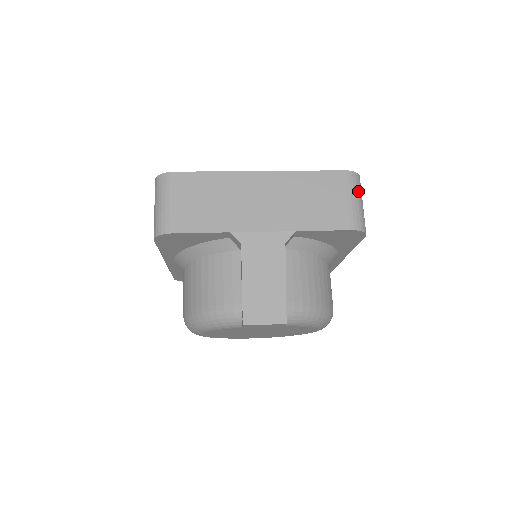
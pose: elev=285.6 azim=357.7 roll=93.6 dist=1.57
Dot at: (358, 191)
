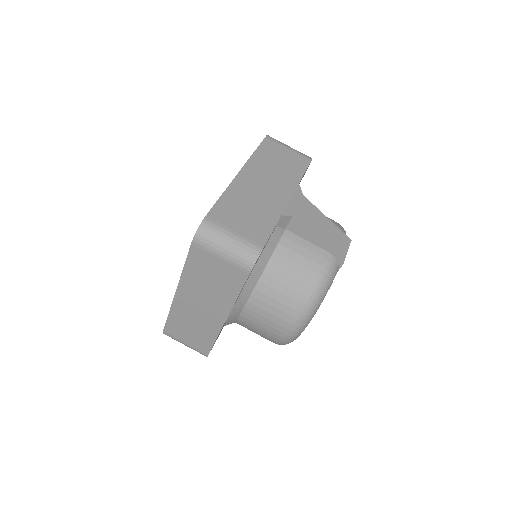
Dot at: occluded
